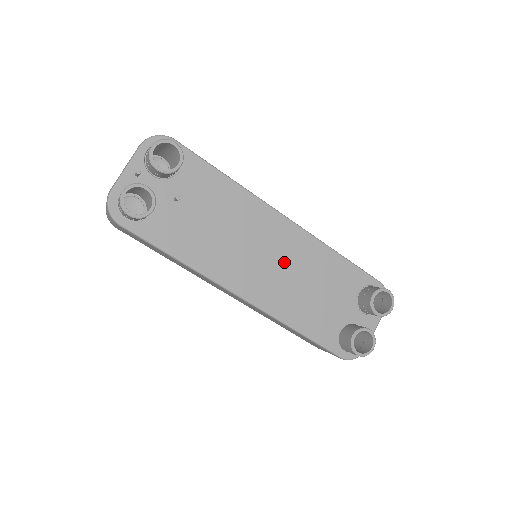
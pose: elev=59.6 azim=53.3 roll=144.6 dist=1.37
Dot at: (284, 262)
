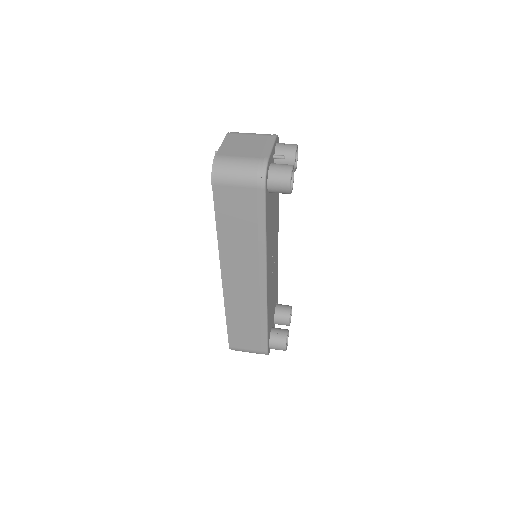
Dot at: (274, 267)
